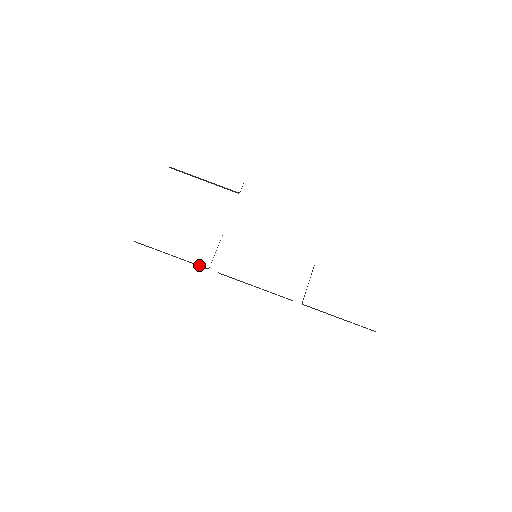
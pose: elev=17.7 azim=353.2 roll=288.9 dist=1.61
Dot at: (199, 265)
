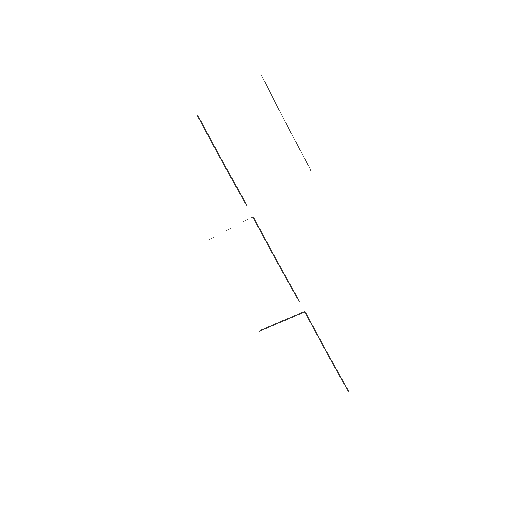
Dot at: occluded
